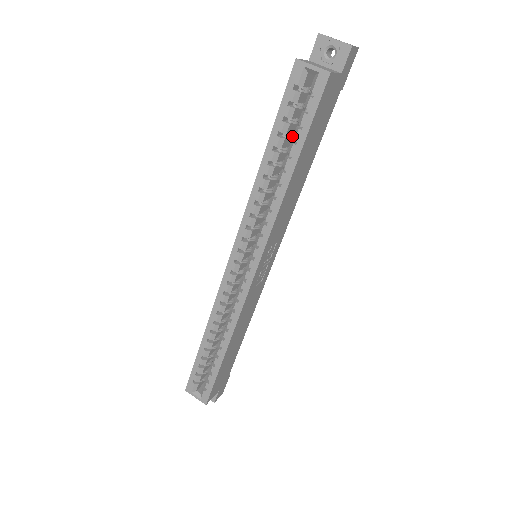
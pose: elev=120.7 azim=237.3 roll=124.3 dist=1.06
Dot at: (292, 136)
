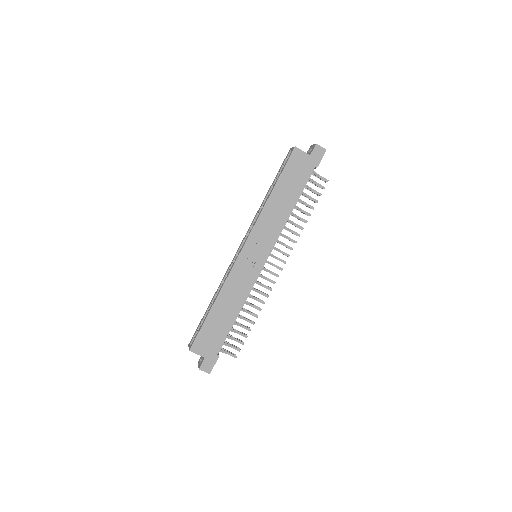
Dot at: occluded
